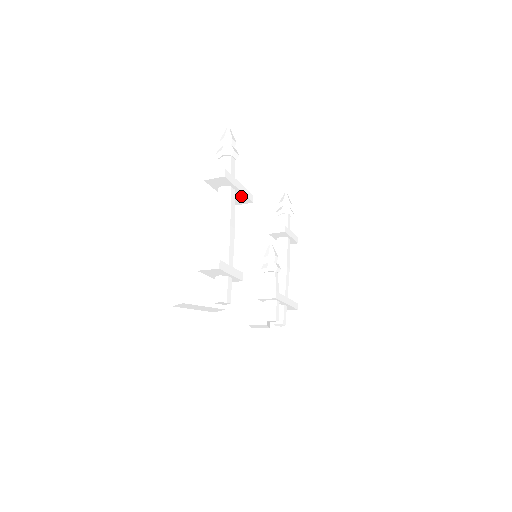
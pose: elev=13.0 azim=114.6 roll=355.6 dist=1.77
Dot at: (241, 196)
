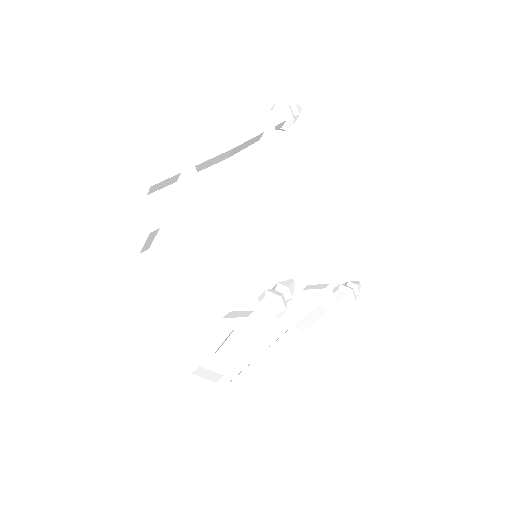
Dot at: (271, 154)
